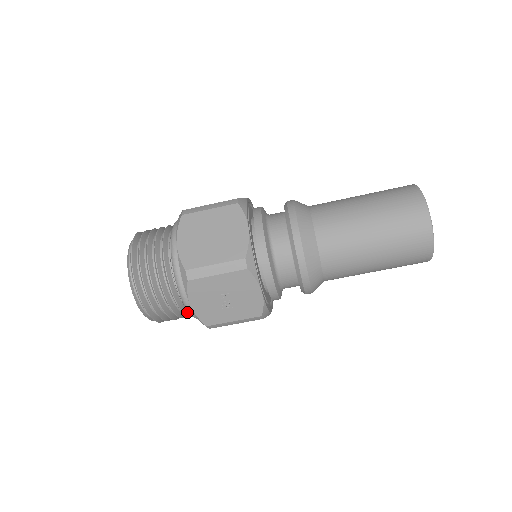
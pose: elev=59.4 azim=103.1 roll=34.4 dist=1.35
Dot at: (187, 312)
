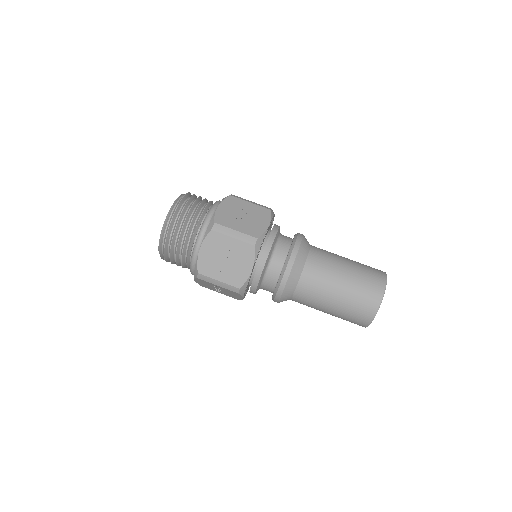
Dot at: (198, 227)
